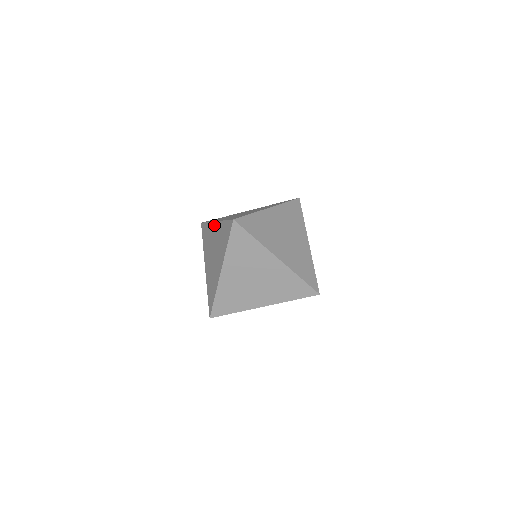
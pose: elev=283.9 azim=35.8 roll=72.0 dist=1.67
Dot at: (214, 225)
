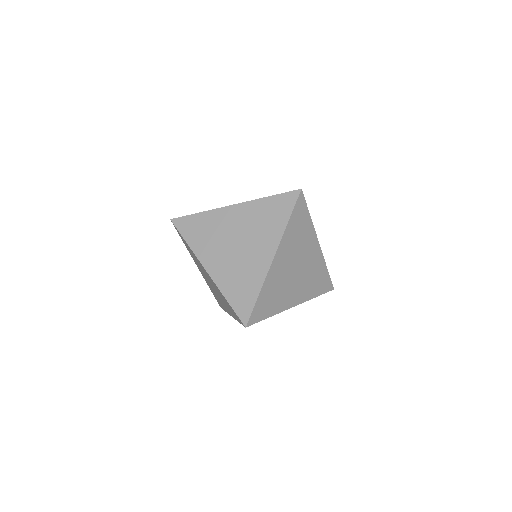
Dot at: (231, 209)
